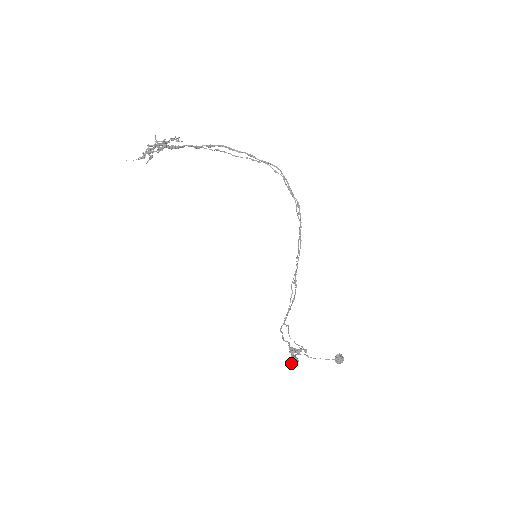
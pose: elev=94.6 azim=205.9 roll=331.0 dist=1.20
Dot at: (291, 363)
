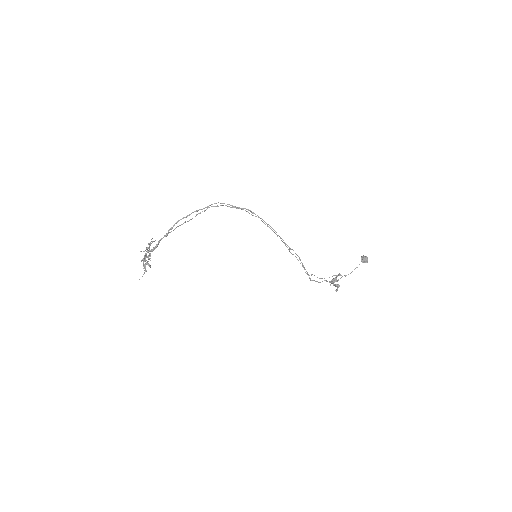
Dot at: (336, 291)
